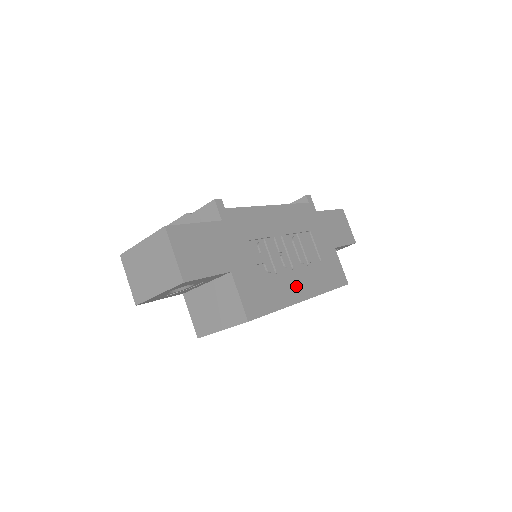
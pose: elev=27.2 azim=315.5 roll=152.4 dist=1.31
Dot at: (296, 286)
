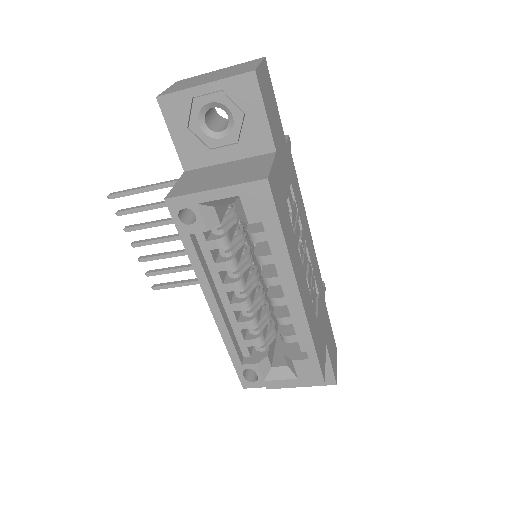
Dot at: (299, 273)
